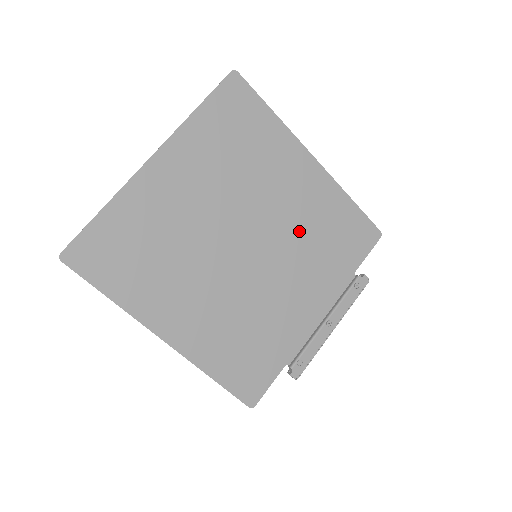
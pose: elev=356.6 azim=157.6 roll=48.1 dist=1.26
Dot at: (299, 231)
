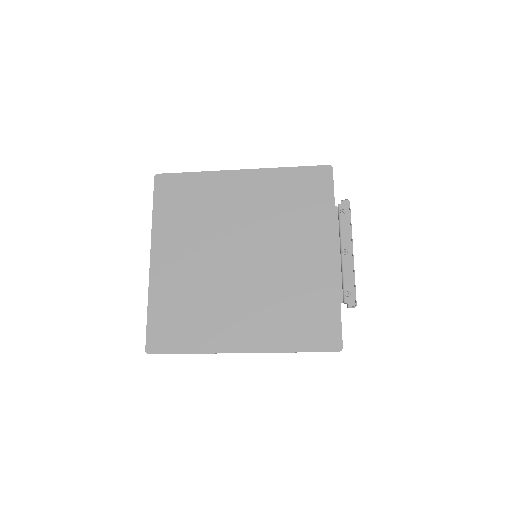
Dot at: (271, 217)
